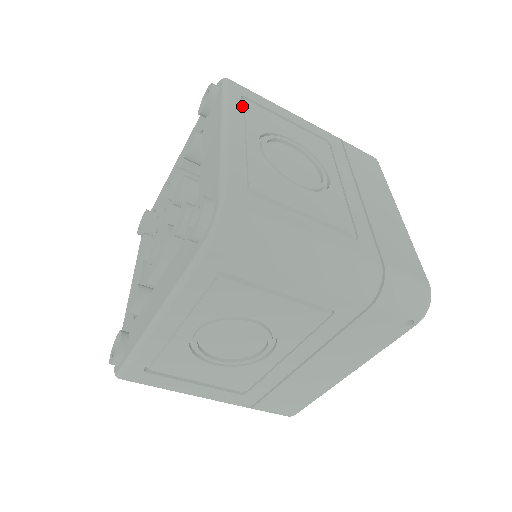
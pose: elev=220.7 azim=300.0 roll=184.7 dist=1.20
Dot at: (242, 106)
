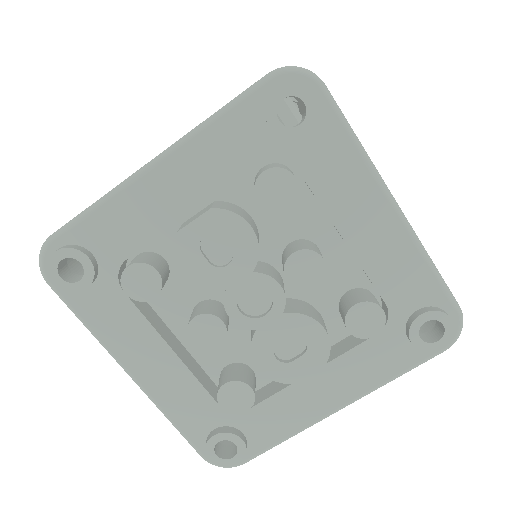
Dot at: occluded
